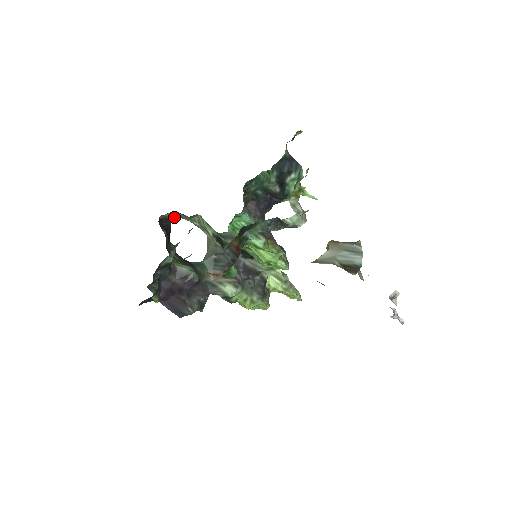
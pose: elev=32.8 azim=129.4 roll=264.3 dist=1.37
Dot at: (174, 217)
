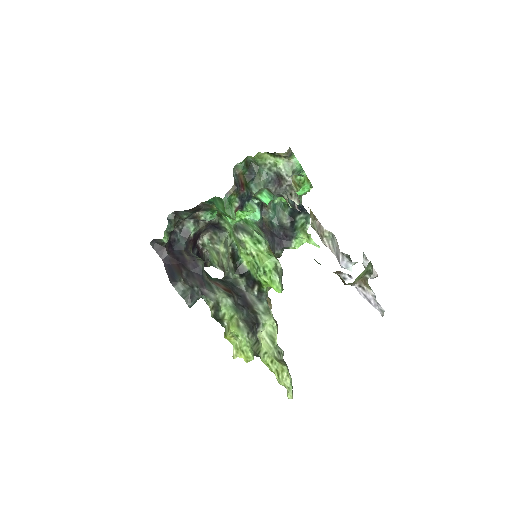
Dot at: (208, 259)
